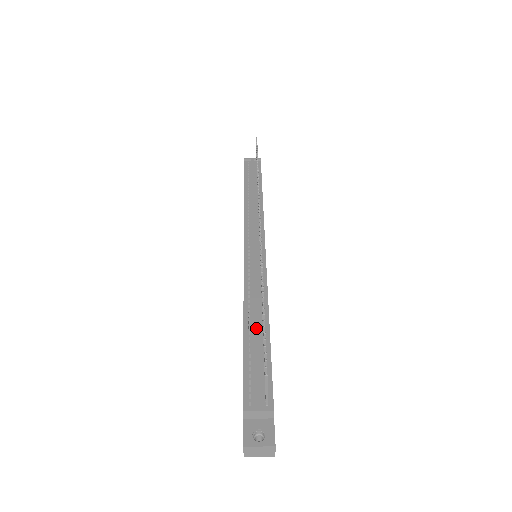
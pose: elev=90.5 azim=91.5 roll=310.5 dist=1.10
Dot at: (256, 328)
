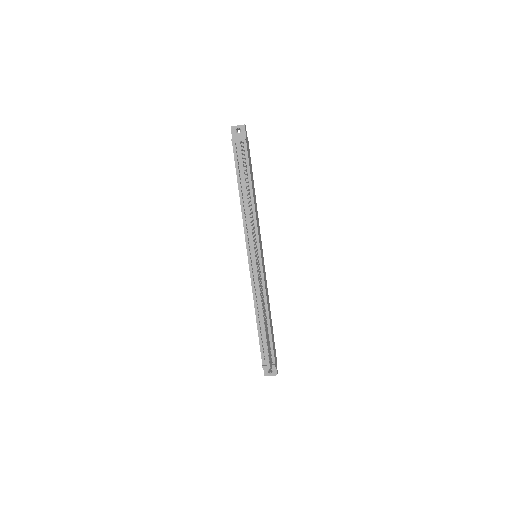
Dot at: (263, 324)
